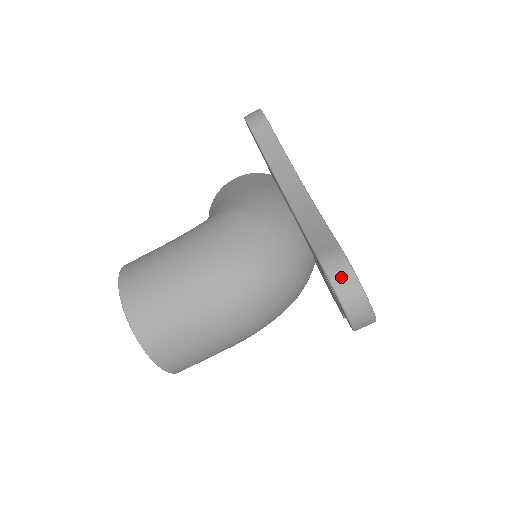
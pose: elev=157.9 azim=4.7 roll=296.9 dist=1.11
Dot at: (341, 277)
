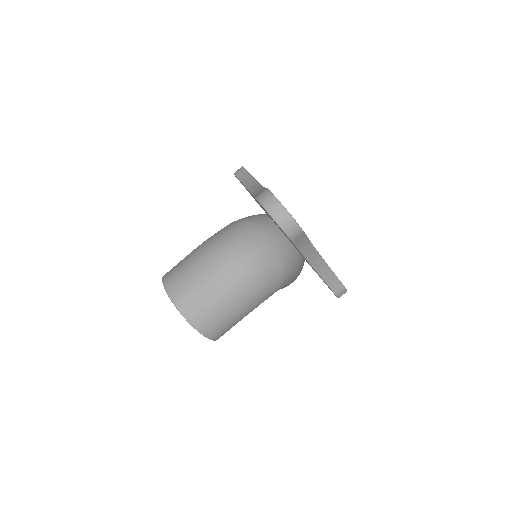
Dot at: (265, 198)
